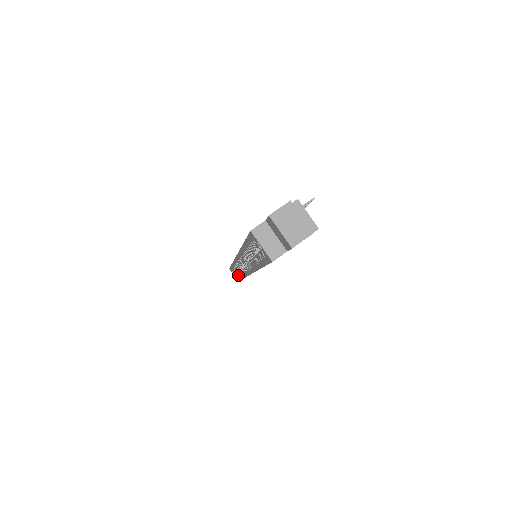
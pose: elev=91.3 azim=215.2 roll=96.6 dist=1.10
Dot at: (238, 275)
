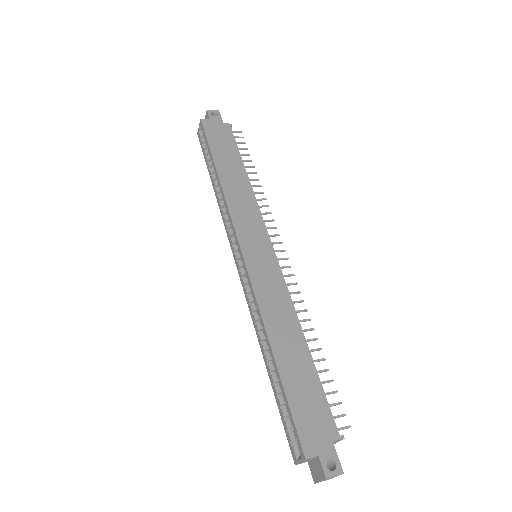
Dot at: (212, 175)
